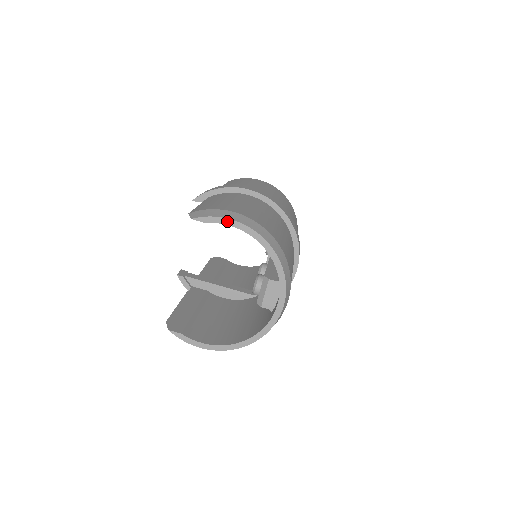
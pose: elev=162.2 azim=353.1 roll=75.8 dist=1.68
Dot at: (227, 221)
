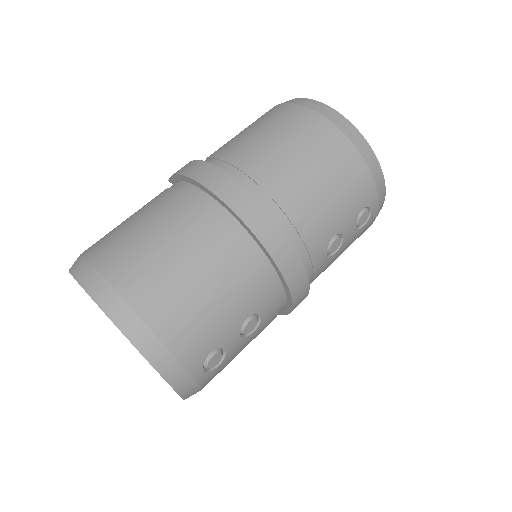
Dot at: occluded
